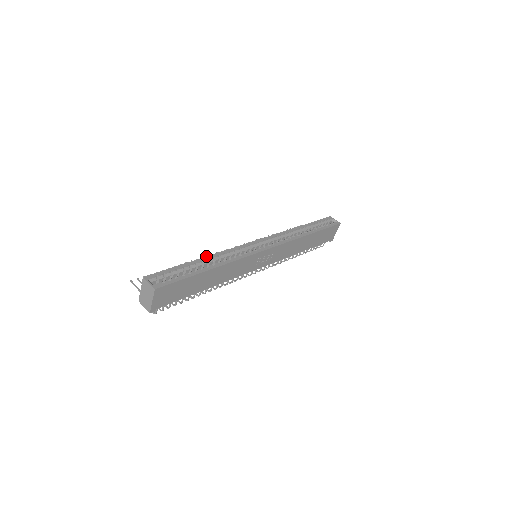
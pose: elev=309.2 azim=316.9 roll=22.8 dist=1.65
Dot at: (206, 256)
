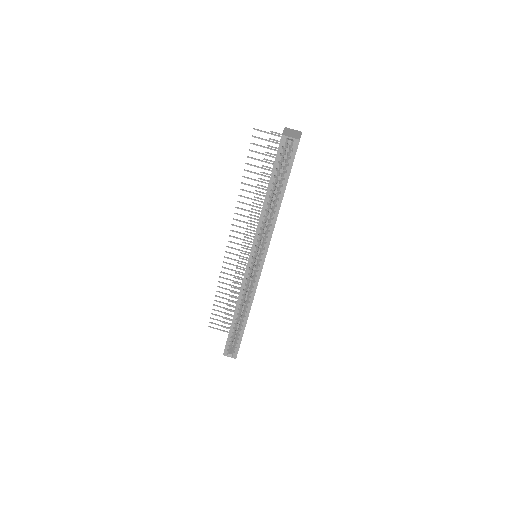
Dot at: (234, 312)
